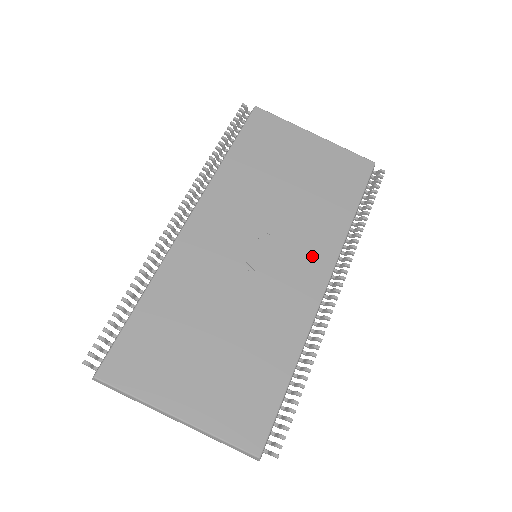
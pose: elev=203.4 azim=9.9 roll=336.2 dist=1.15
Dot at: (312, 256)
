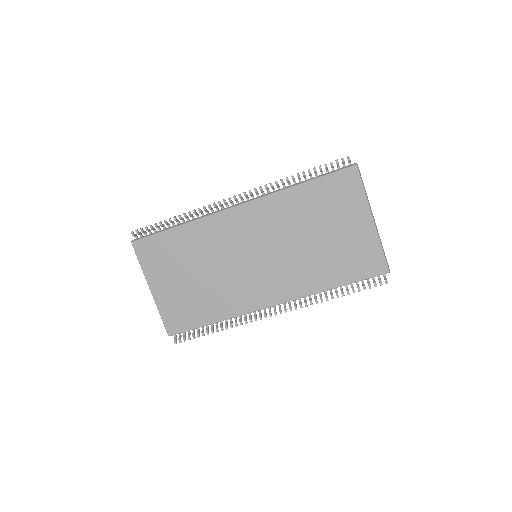
Dot at: (283, 286)
